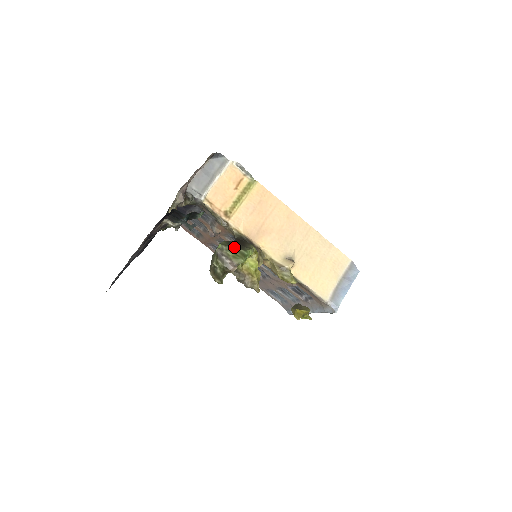
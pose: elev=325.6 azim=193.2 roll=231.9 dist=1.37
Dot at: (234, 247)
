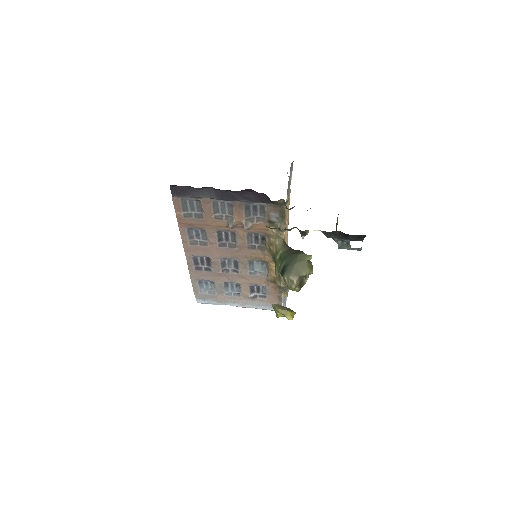
Dot at: occluded
